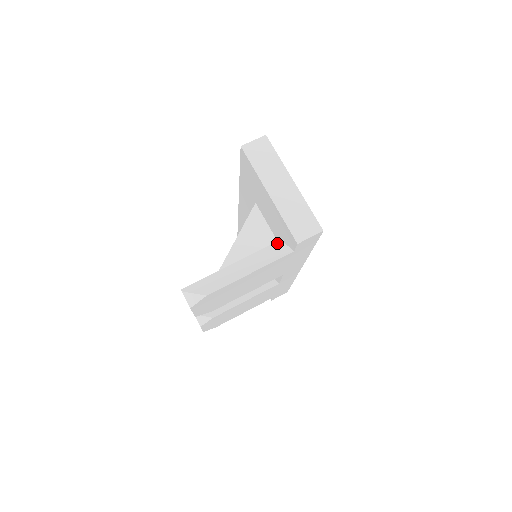
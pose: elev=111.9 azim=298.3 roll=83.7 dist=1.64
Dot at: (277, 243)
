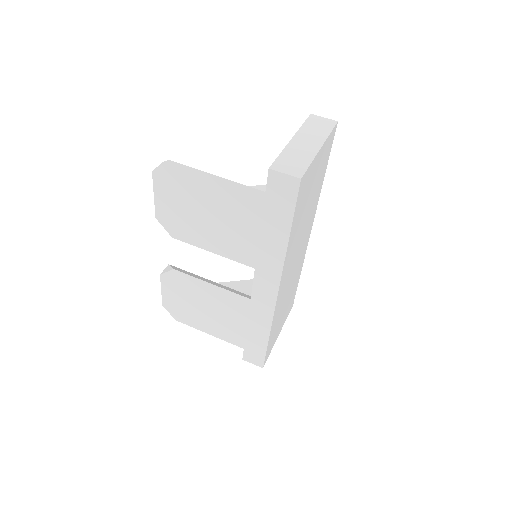
Dot at: occluded
